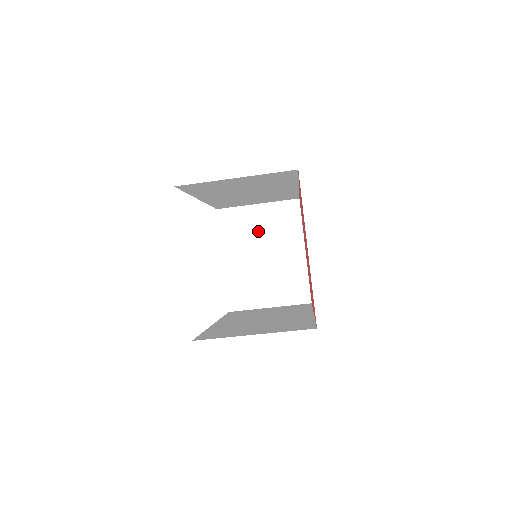
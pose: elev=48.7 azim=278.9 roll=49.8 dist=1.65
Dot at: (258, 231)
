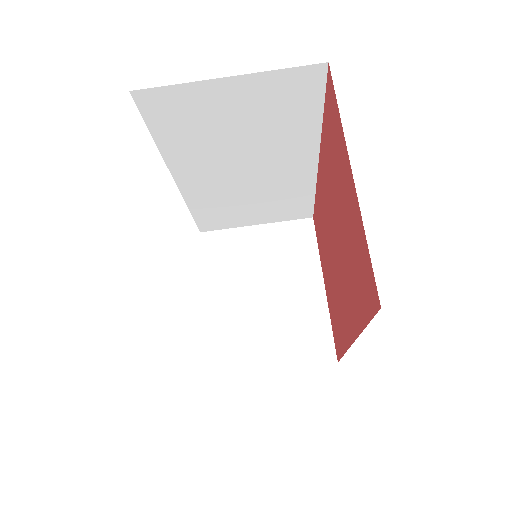
Dot at: (257, 260)
